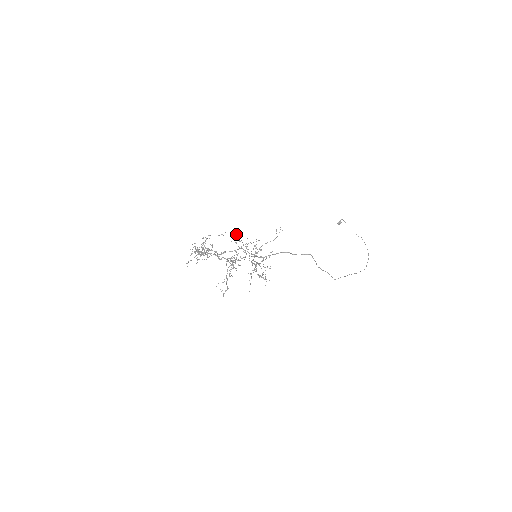
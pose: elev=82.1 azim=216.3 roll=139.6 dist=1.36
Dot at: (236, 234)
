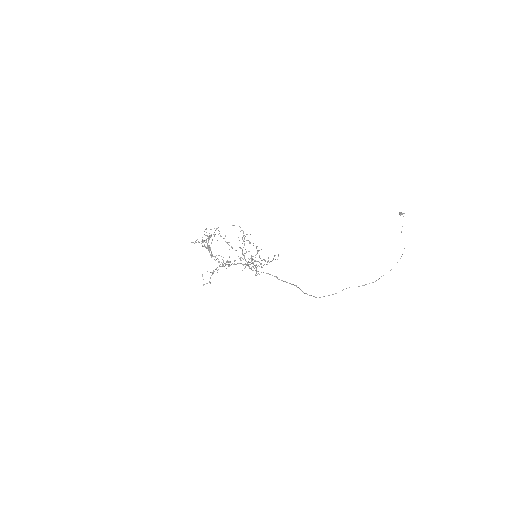
Dot at: occluded
